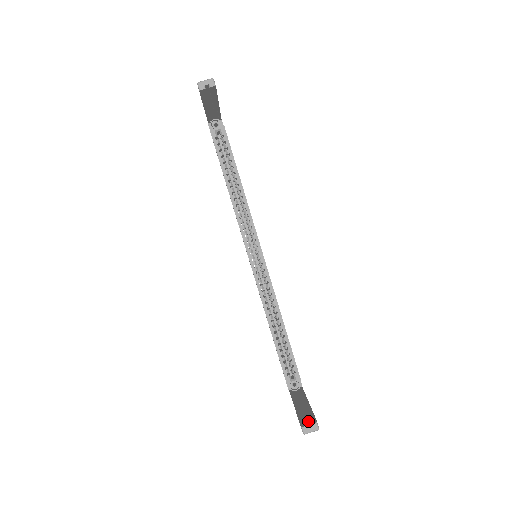
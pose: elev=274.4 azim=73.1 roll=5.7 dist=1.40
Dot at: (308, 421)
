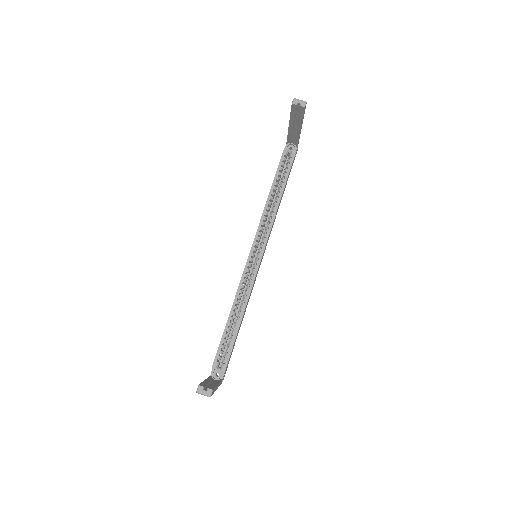
Dot at: occluded
